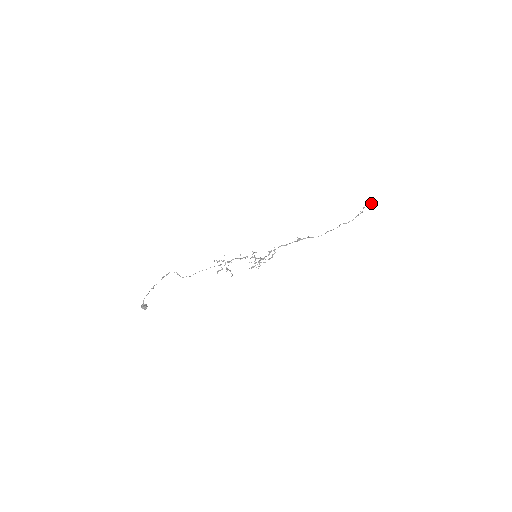
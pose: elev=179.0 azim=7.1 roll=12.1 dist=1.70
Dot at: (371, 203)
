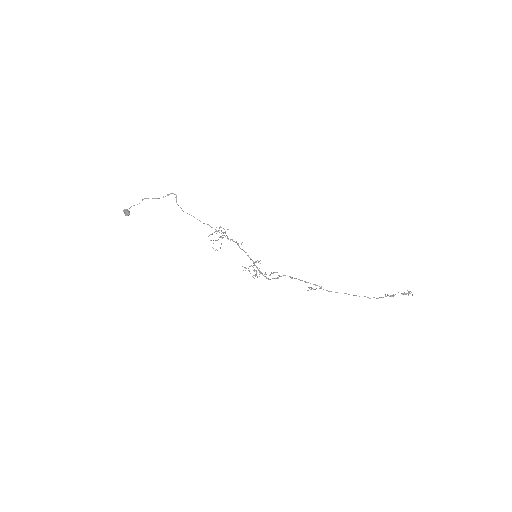
Dot at: occluded
